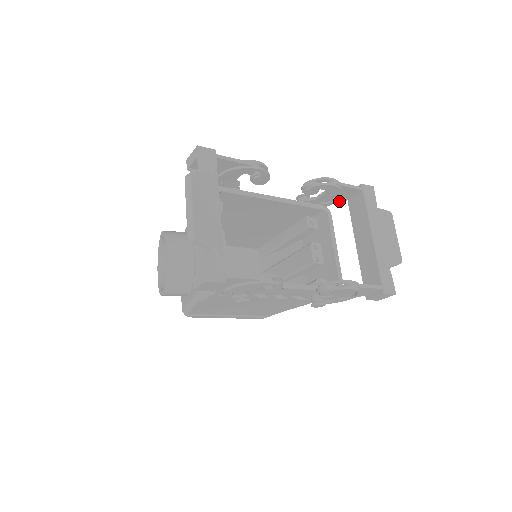
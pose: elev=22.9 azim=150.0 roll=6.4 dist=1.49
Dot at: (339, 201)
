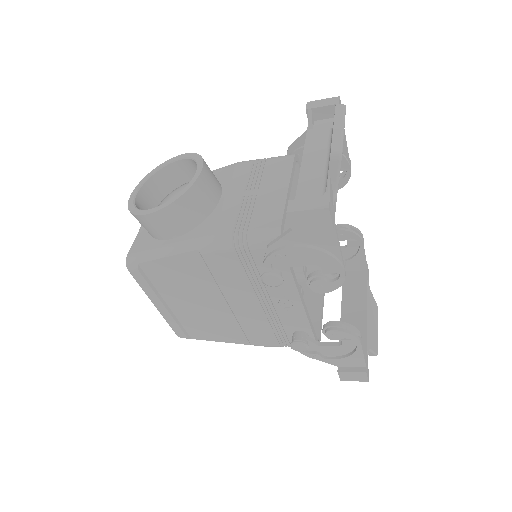
Dot at: occluded
